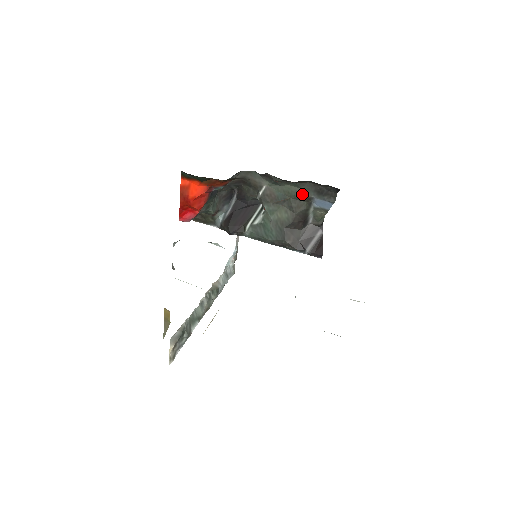
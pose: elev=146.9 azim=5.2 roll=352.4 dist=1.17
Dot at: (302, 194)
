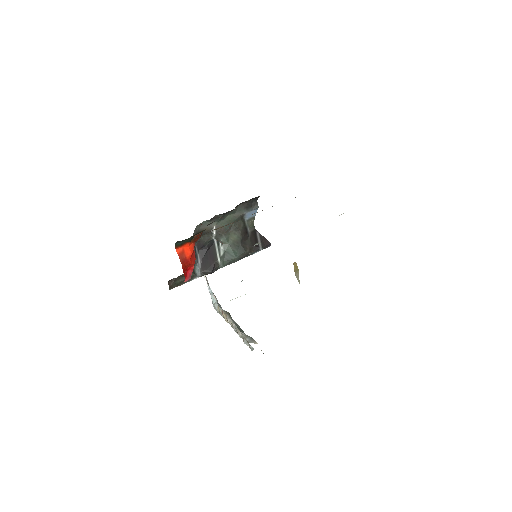
Dot at: (238, 216)
